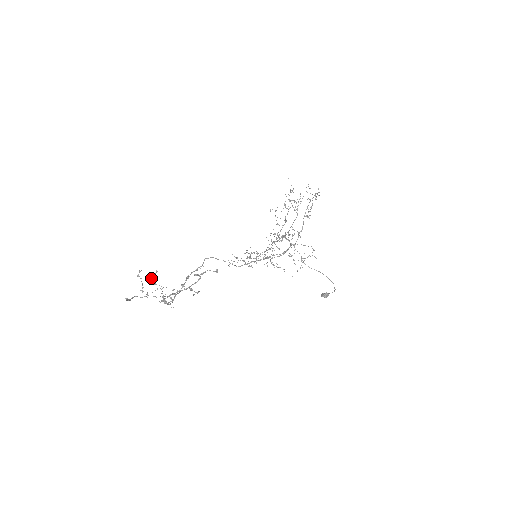
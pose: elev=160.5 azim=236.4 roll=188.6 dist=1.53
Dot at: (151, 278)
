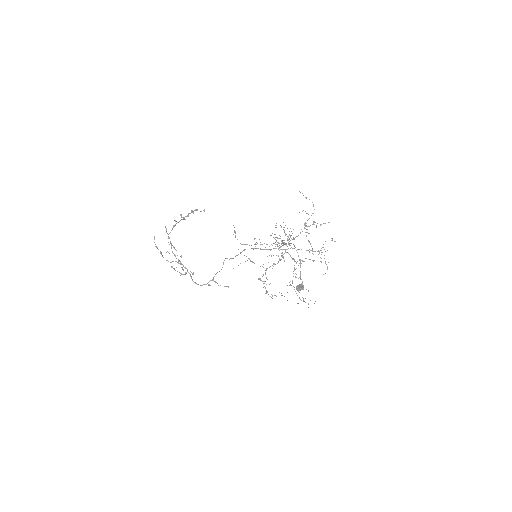
Dot at: (185, 268)
